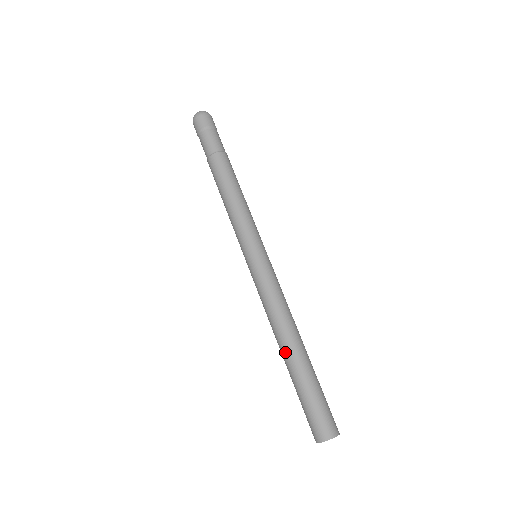
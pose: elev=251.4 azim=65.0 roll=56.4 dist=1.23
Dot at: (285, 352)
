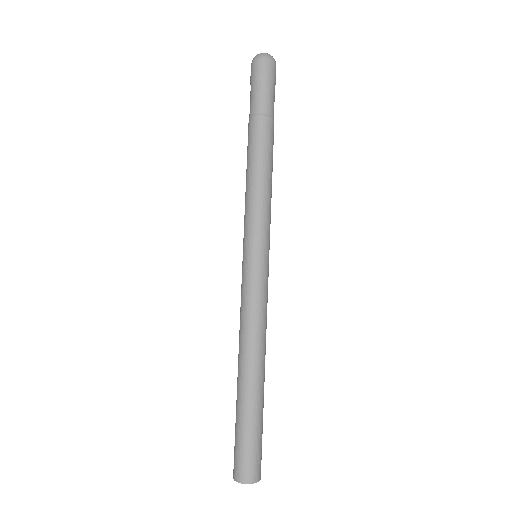
Dot at: (245, 376)
